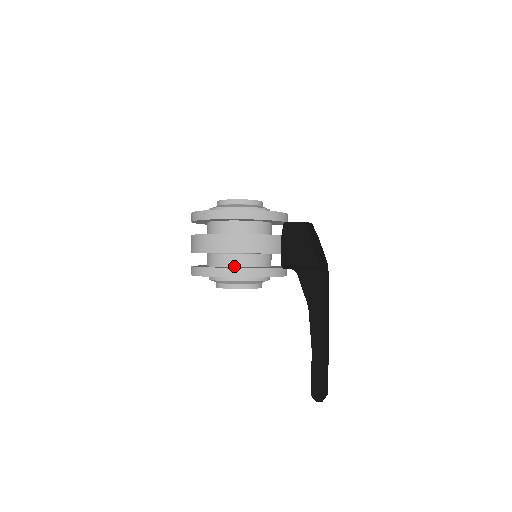
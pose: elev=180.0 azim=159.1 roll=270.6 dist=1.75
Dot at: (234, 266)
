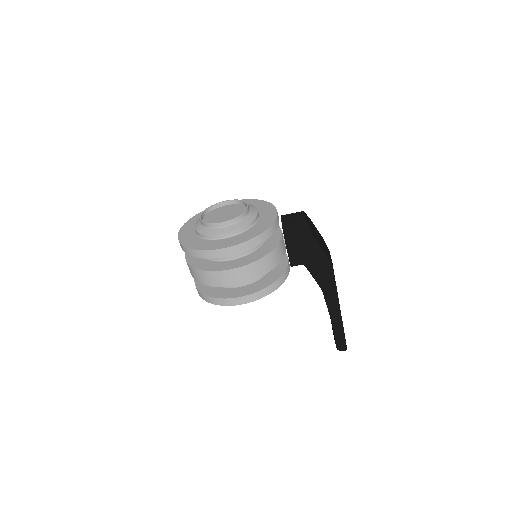
Dot at: (248, 284)
